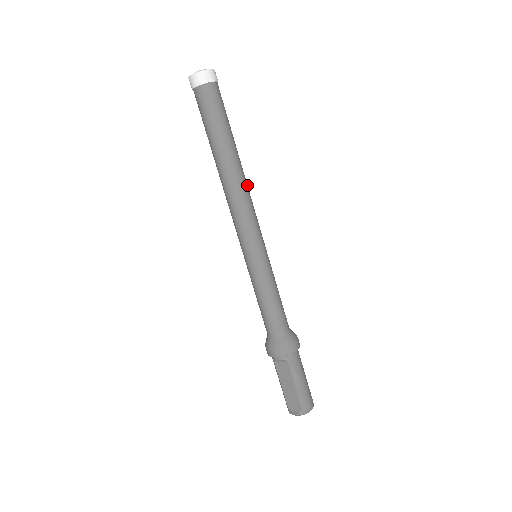
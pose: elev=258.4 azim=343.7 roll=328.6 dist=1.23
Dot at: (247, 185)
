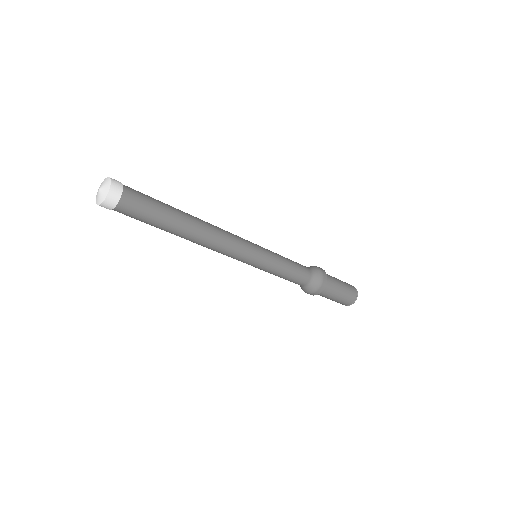
Dot at: (211, 238)
